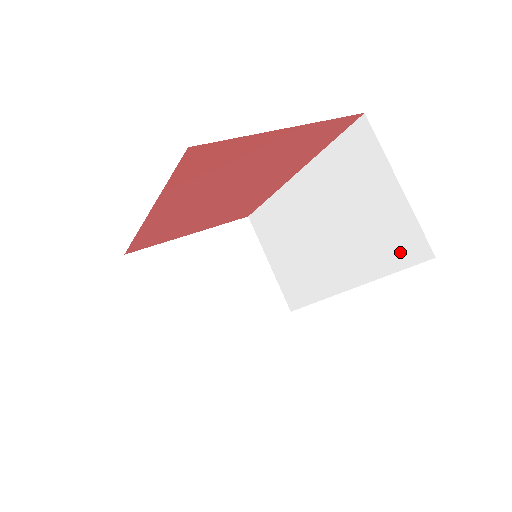
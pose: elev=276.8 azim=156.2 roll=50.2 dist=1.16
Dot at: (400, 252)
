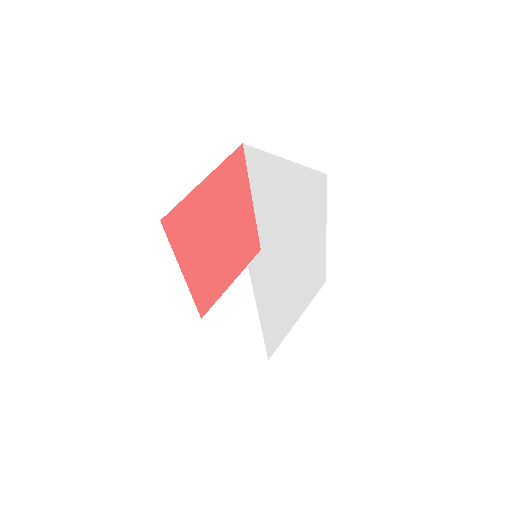
Dot at: occluded
